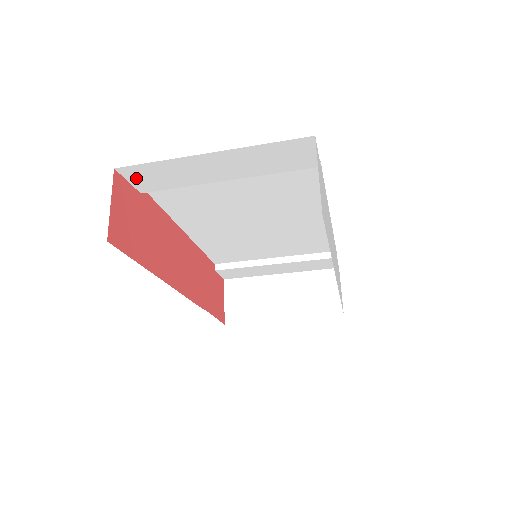
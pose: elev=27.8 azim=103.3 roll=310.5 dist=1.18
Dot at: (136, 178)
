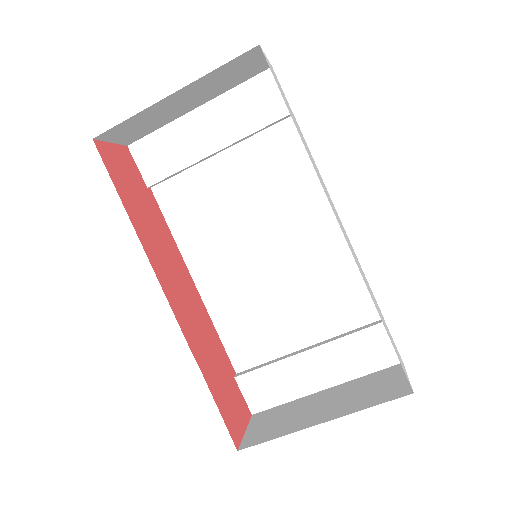
Dot at: (144, 160)
